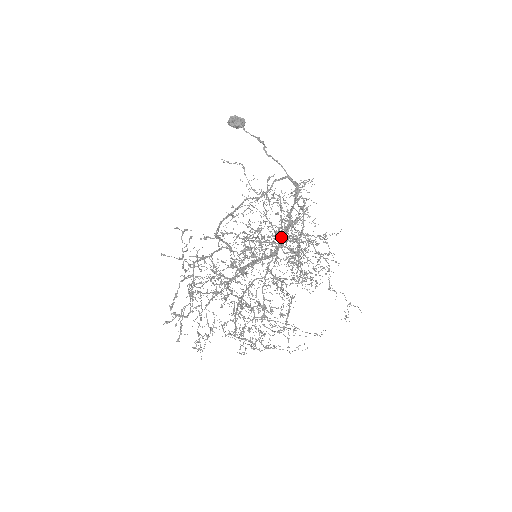
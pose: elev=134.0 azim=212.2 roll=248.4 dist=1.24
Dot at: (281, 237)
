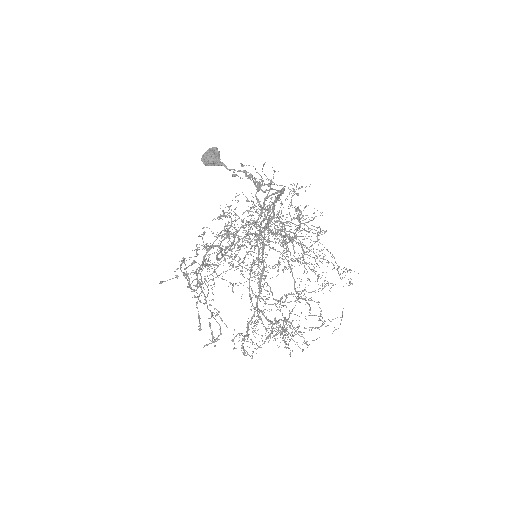
Dot at: occluded
